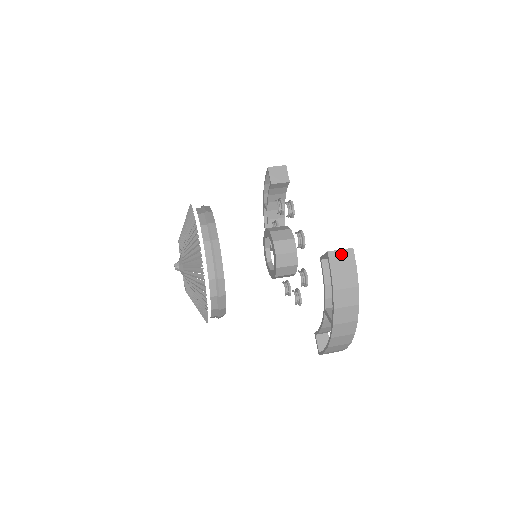
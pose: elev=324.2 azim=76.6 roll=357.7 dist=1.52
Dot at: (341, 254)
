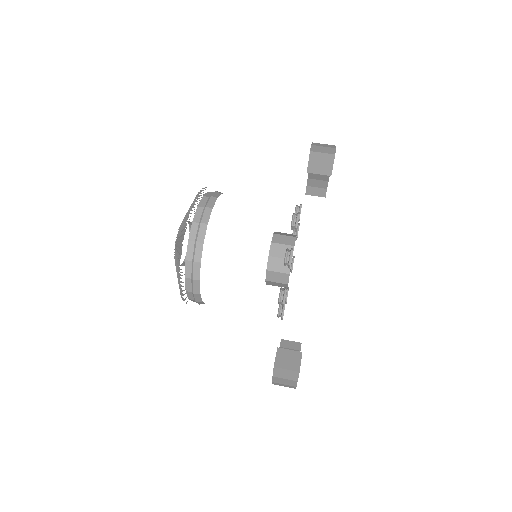
Dot at: (286, 372)
